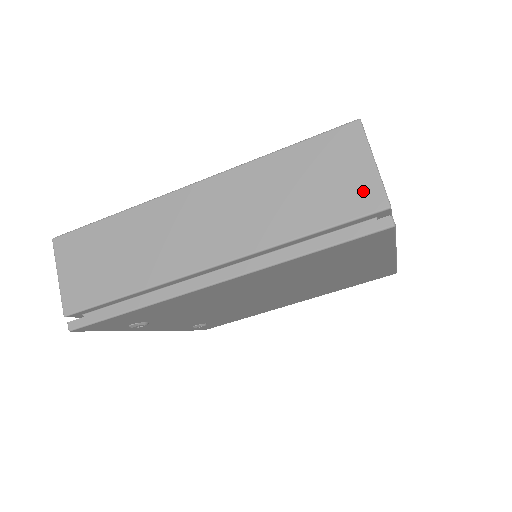
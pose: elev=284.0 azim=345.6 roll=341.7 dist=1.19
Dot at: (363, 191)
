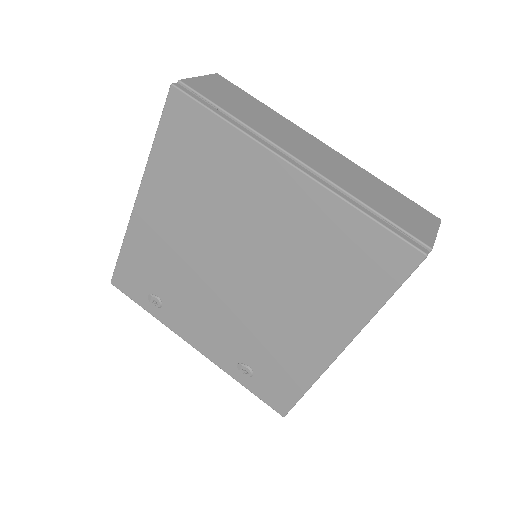
Dot at: occluded
